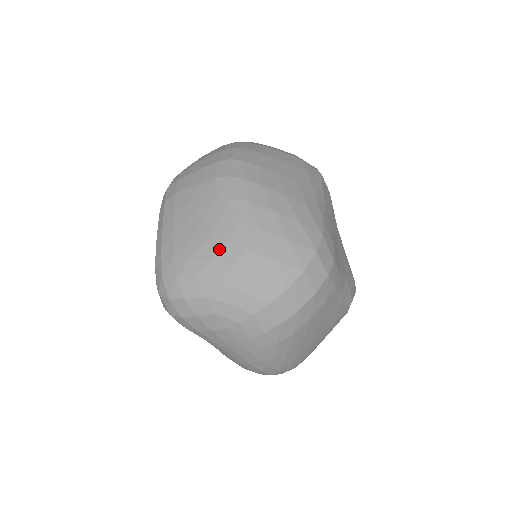
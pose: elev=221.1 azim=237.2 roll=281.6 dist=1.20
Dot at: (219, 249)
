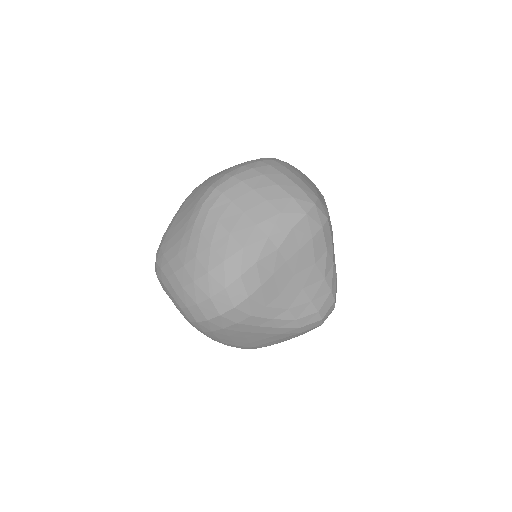
Dot at: (173, 257)
